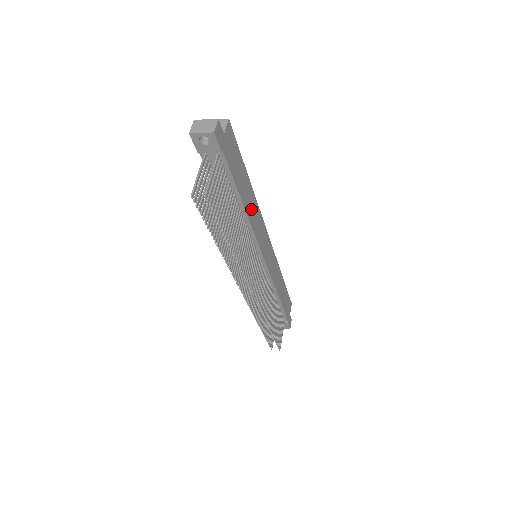
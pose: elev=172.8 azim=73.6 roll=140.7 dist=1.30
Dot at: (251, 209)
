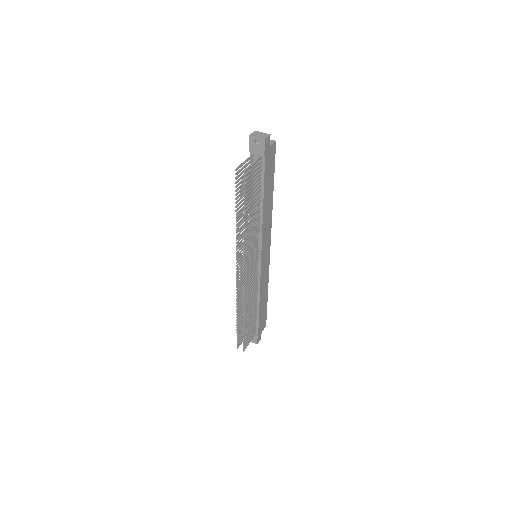
Dot at: (267, 213)
